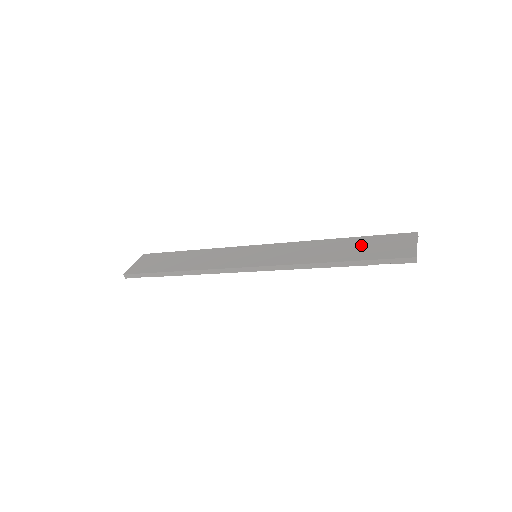
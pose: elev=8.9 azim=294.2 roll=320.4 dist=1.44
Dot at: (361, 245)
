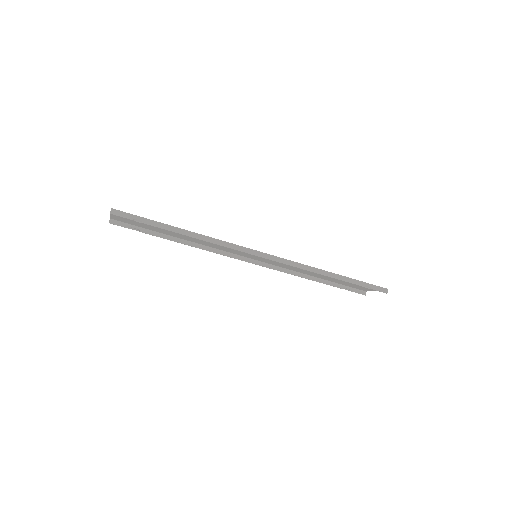
Dot at: (339, 280)
